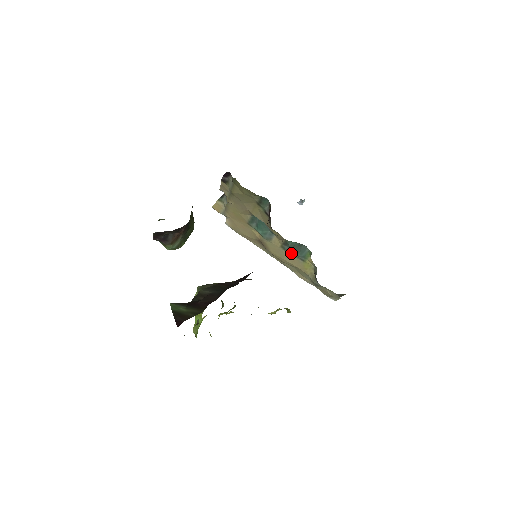
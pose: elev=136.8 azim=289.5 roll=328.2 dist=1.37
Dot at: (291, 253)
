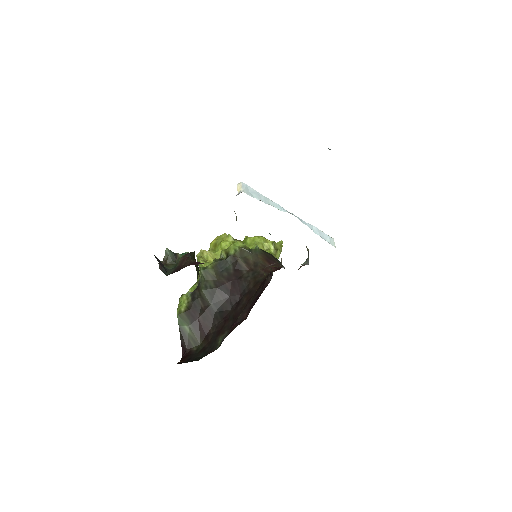
Dot at: occluded
